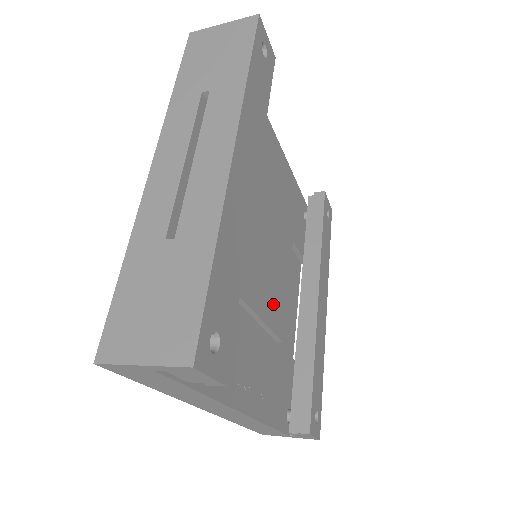
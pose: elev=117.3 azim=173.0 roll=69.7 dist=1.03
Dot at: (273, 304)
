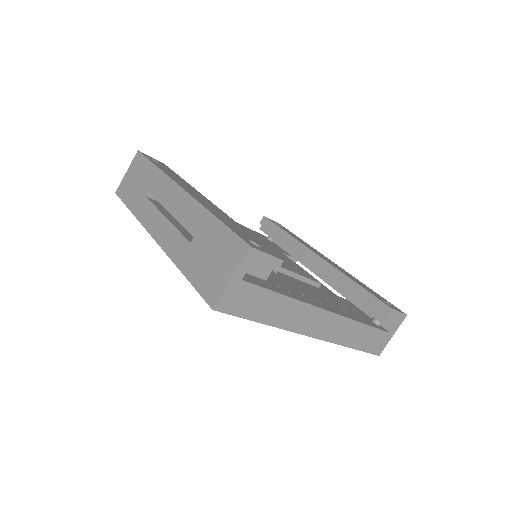
Dot at: (291, 267)
